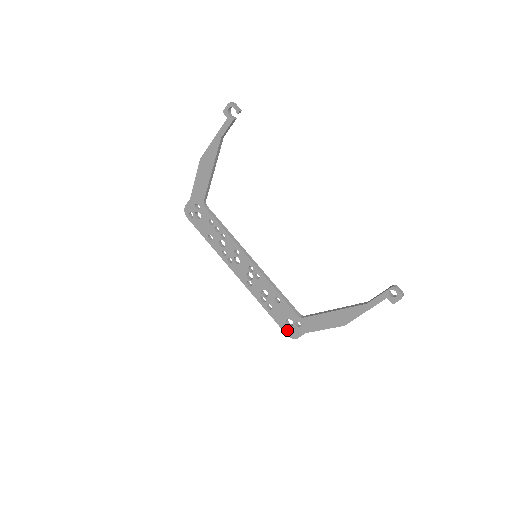
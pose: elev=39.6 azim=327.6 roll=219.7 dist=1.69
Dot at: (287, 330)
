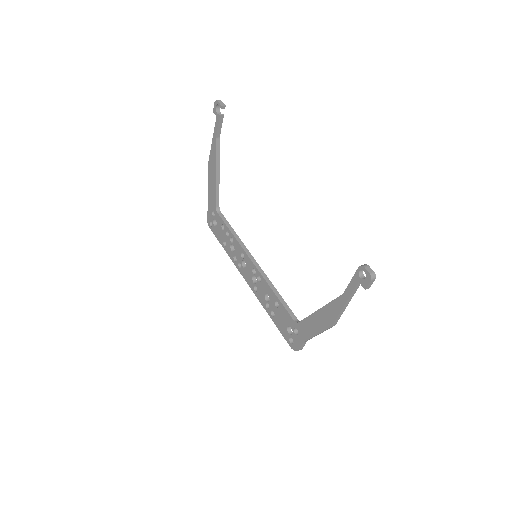
Dot at: (290, 341)
